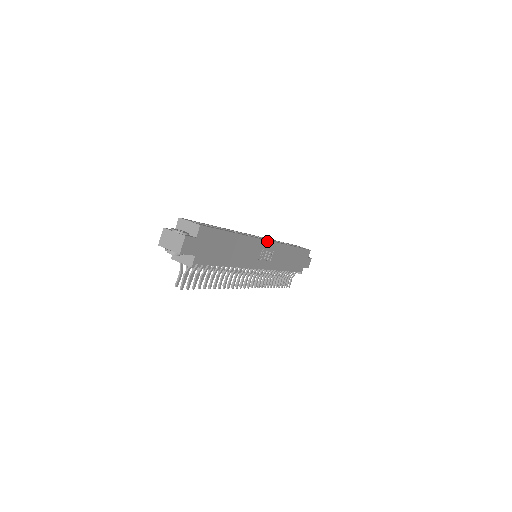
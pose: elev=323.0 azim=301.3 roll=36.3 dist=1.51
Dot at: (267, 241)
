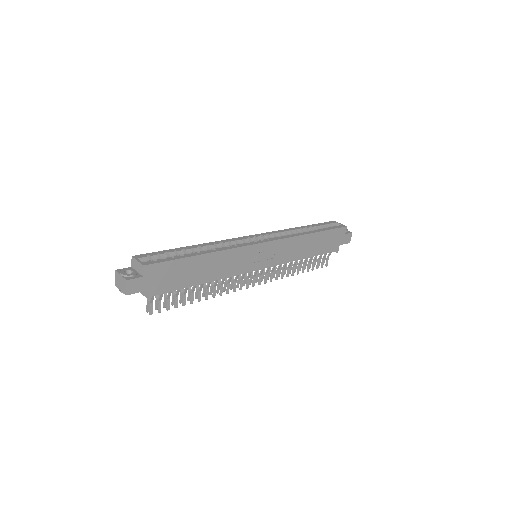
Dot at: (260, 244)
